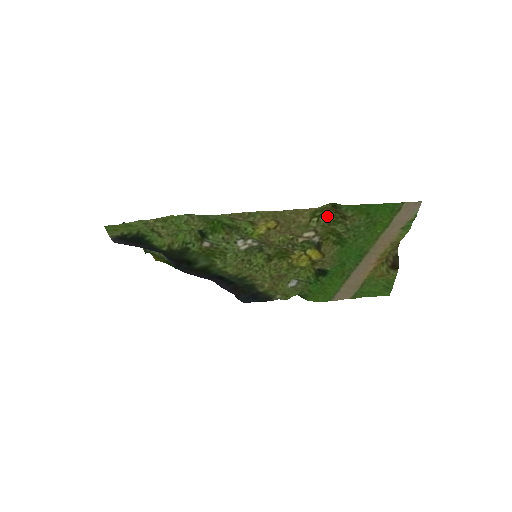
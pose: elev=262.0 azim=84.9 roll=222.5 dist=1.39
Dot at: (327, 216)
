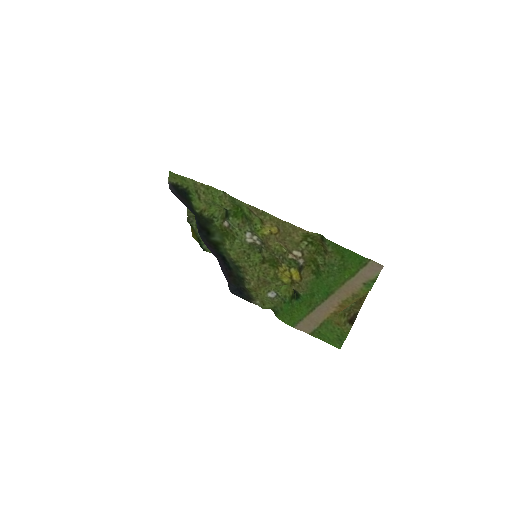
Dot at: (315, 246)
